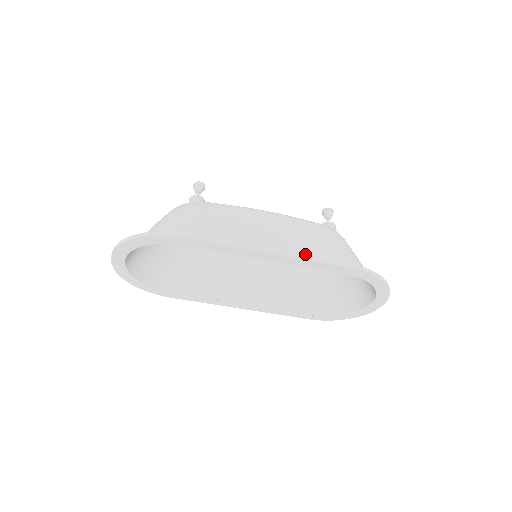
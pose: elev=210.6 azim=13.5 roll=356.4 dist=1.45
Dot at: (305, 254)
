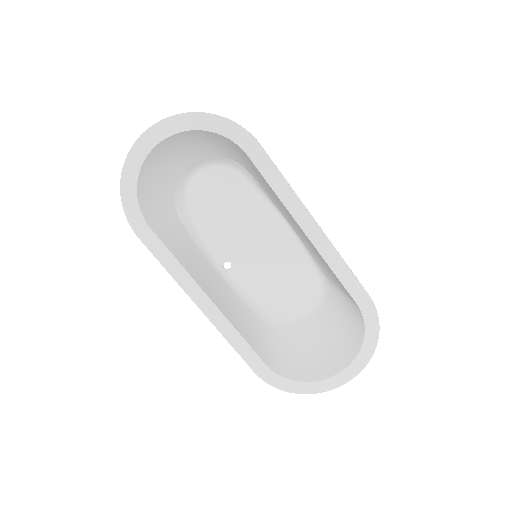
Dot at: occluded
